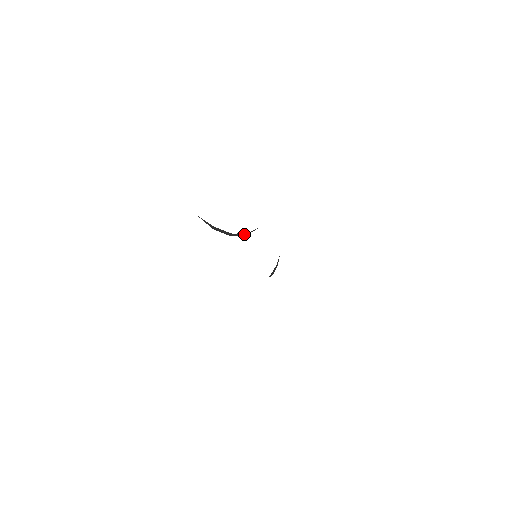
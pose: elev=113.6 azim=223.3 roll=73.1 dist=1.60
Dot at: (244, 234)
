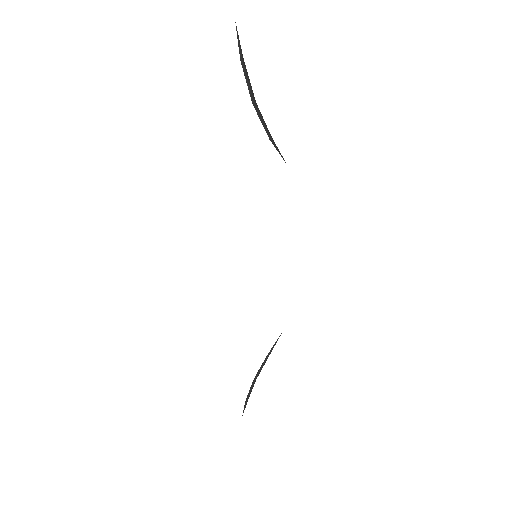
Dot at: (268, 130)
